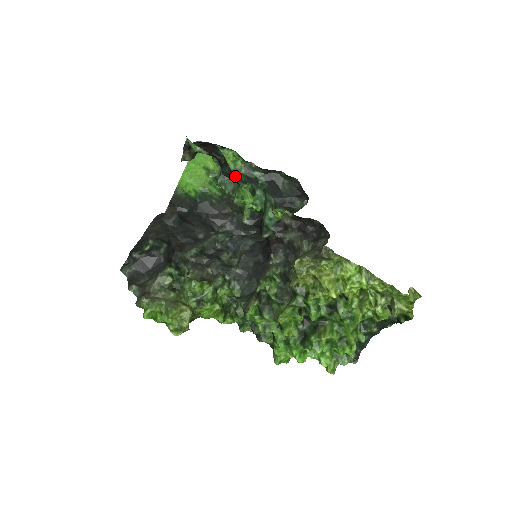
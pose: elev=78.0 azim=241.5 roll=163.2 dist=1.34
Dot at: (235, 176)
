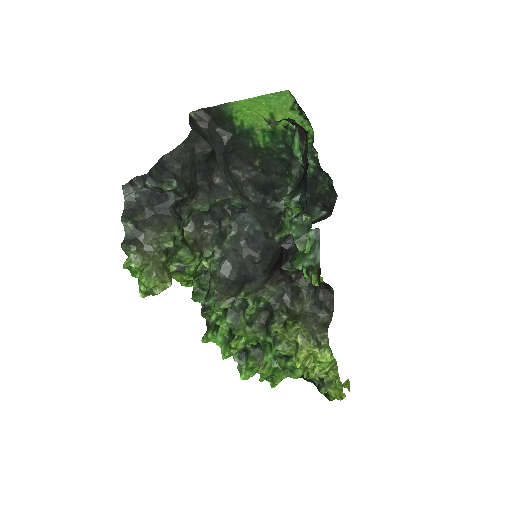
Dot at: (291, 146)
